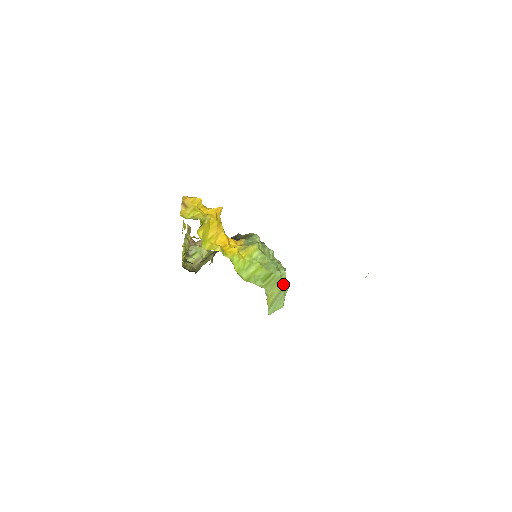
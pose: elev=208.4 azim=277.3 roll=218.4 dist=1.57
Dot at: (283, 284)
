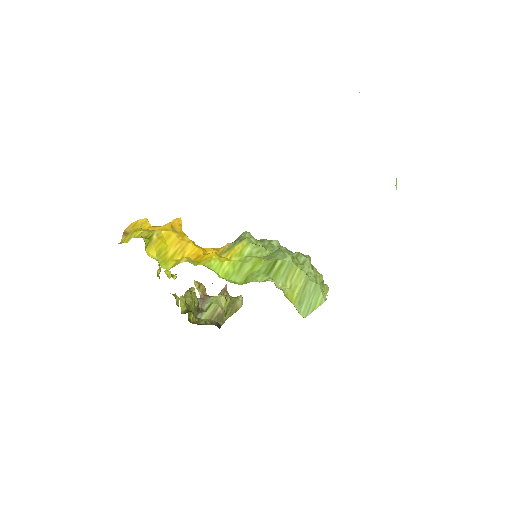
Dot at: (309, 272)
